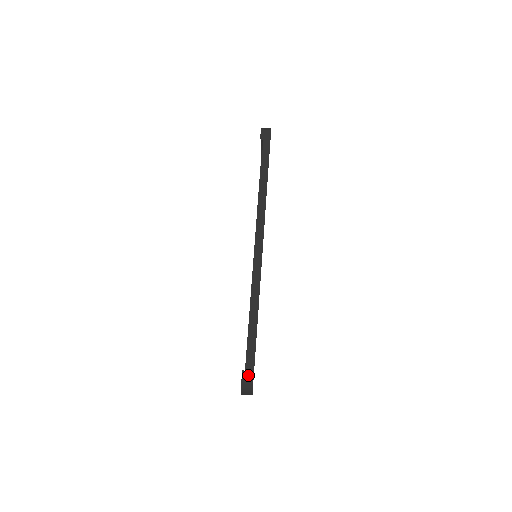
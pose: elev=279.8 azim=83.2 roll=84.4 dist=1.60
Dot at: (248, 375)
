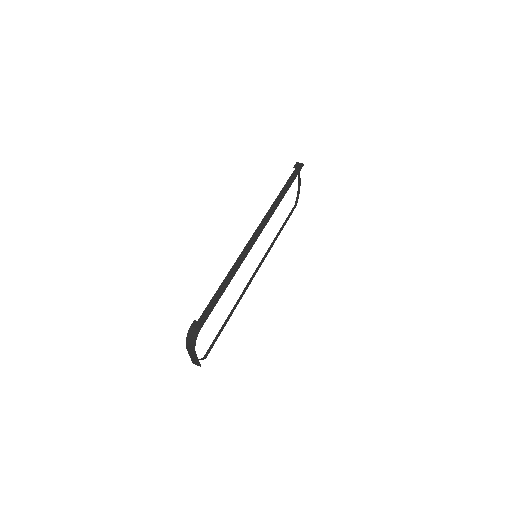
Dot at: (197, 325)
